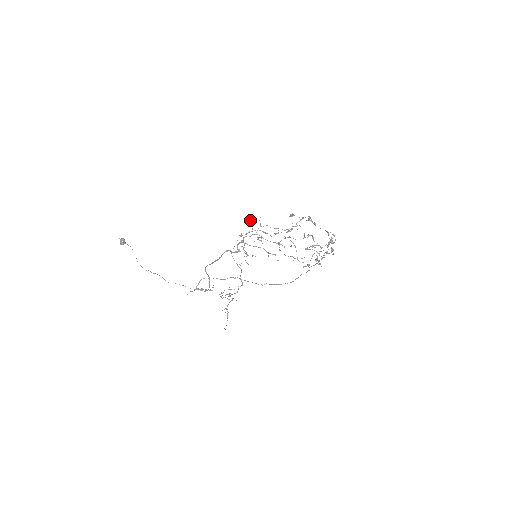
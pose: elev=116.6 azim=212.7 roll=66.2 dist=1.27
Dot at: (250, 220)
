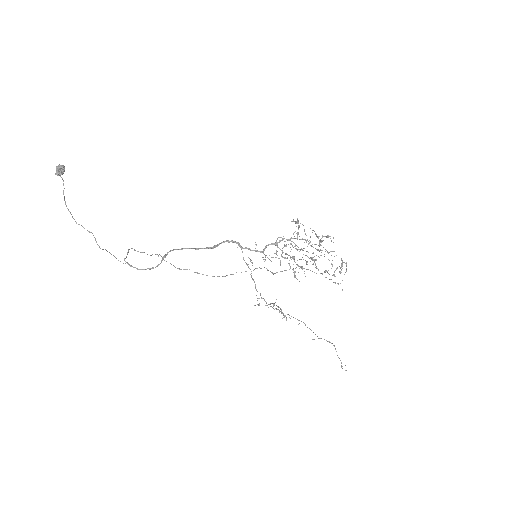
Dot at: (299, 226)
